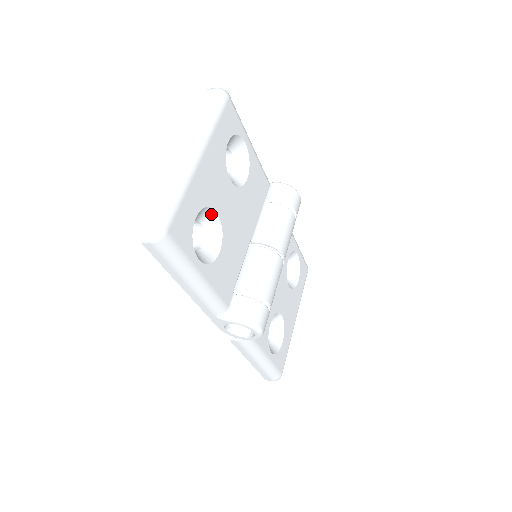
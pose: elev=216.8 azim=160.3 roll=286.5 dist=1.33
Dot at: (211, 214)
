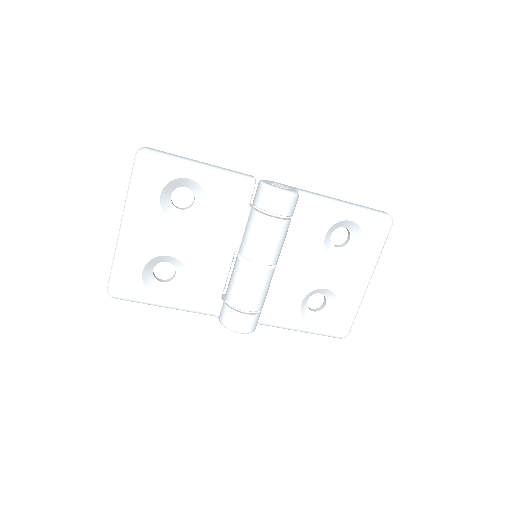
Dot at: (166, 257)
